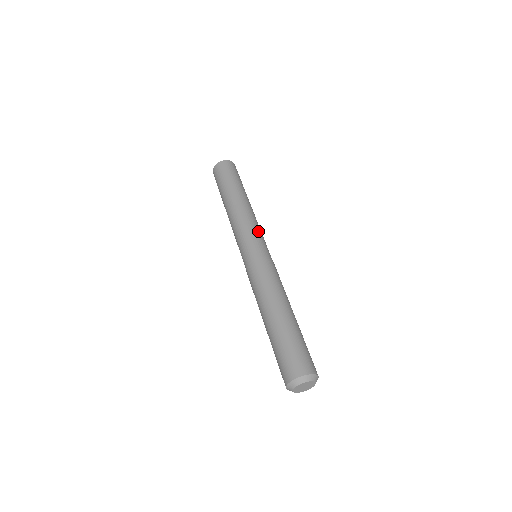
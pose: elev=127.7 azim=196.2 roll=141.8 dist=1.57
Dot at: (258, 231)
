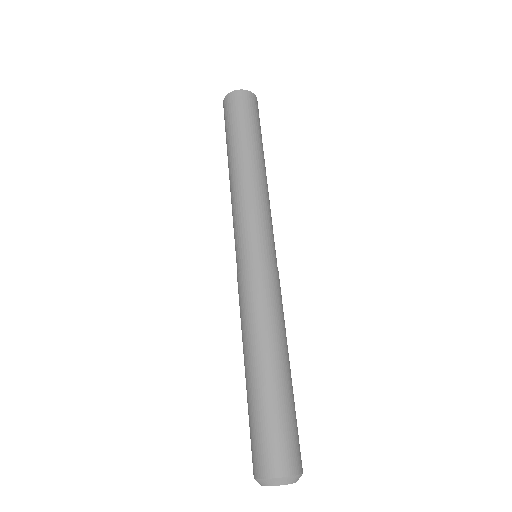
Dot at: (261, 218)
